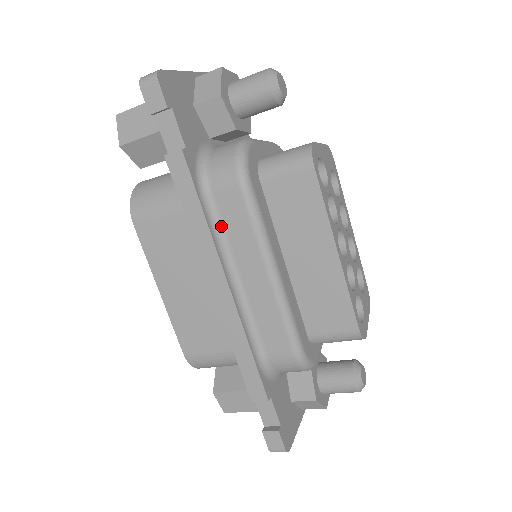
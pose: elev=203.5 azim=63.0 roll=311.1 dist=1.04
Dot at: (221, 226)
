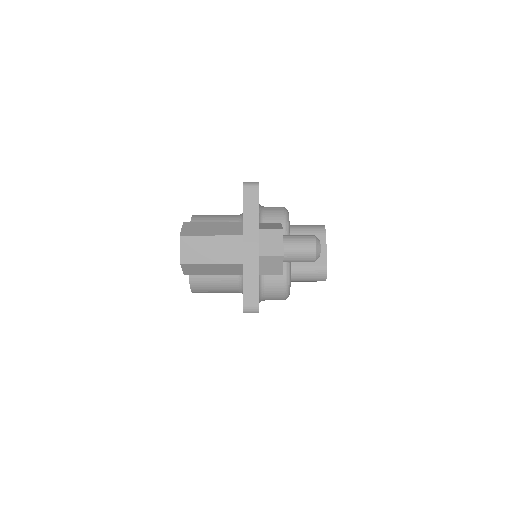
Dot at: occluded
